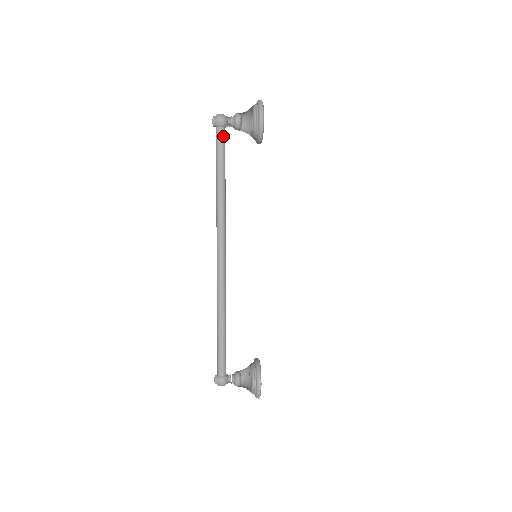
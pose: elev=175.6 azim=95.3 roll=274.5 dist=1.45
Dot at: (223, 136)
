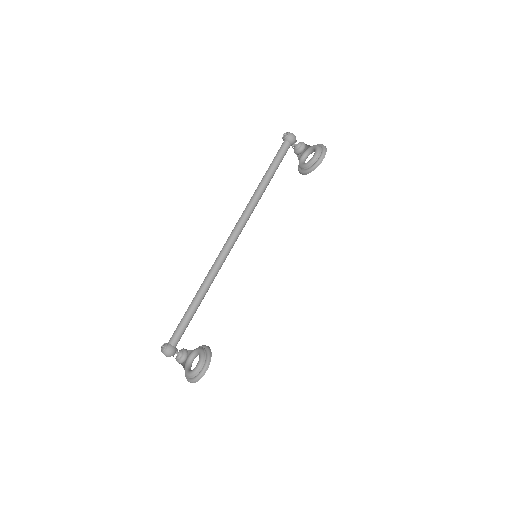
Dot at: (287, 150)
